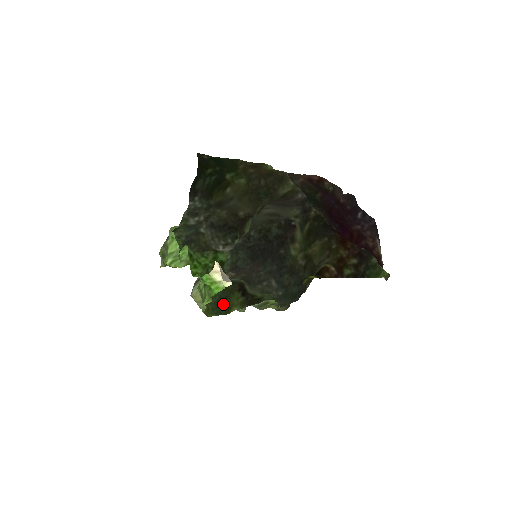
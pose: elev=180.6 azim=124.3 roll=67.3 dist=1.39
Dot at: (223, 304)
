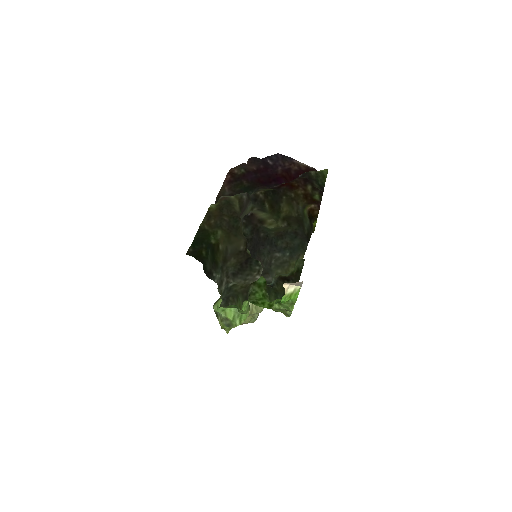
Dot at: occluded
